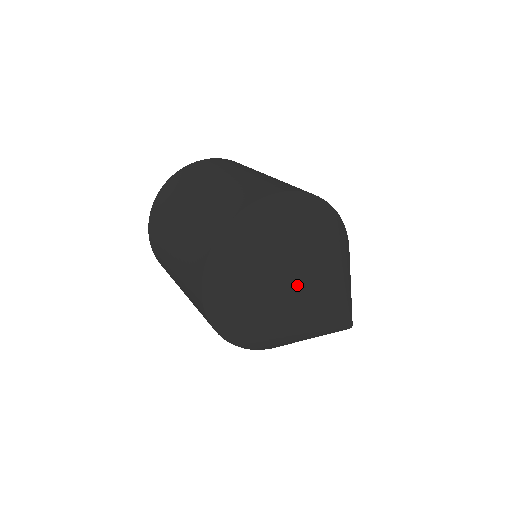
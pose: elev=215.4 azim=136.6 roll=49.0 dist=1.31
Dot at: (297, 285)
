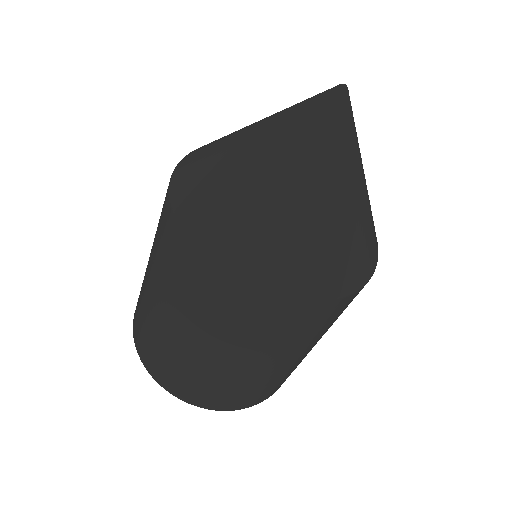
Dot at: (267, 122)
